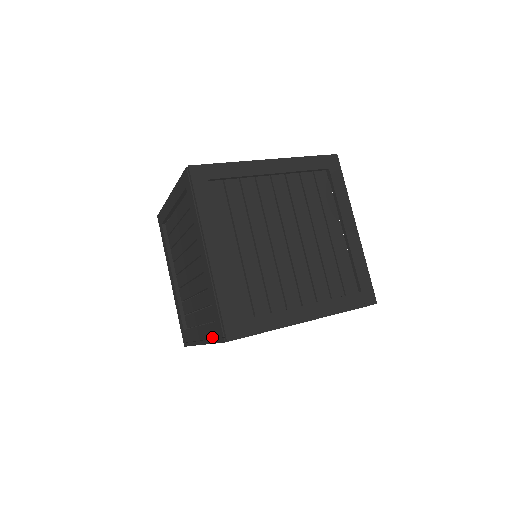
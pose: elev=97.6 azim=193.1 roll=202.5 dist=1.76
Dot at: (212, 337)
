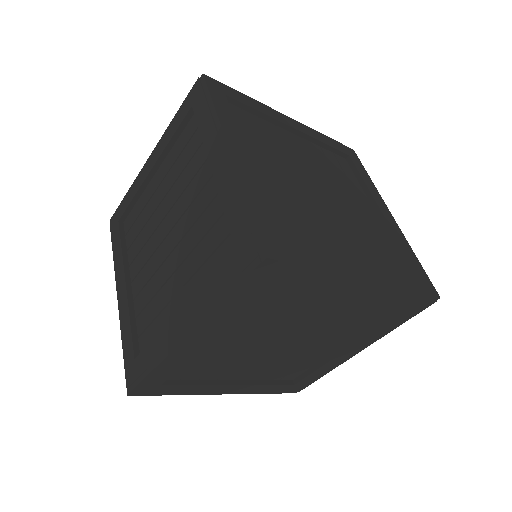
Dot at: (221, 289)
